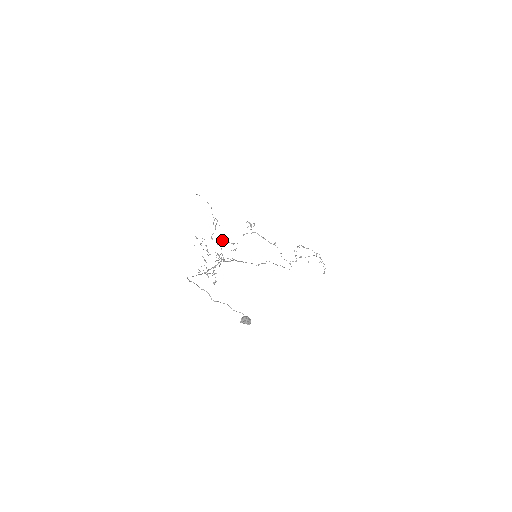
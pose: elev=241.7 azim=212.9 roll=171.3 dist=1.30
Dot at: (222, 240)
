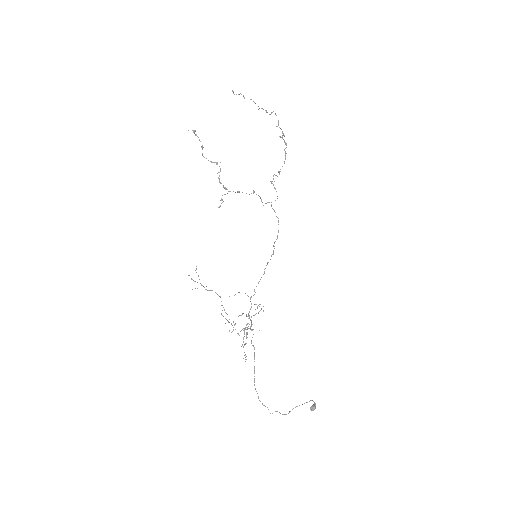
Dot at: (251, 317)
